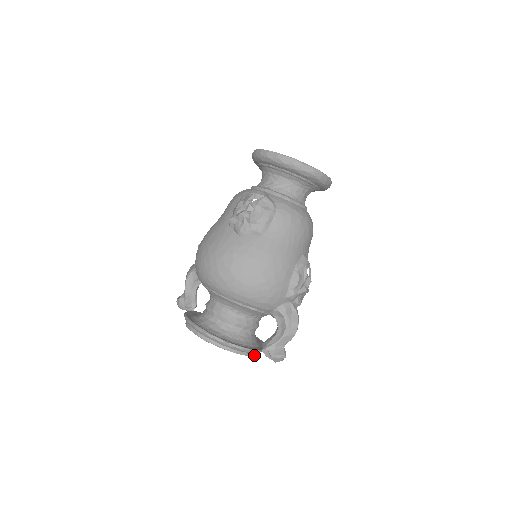
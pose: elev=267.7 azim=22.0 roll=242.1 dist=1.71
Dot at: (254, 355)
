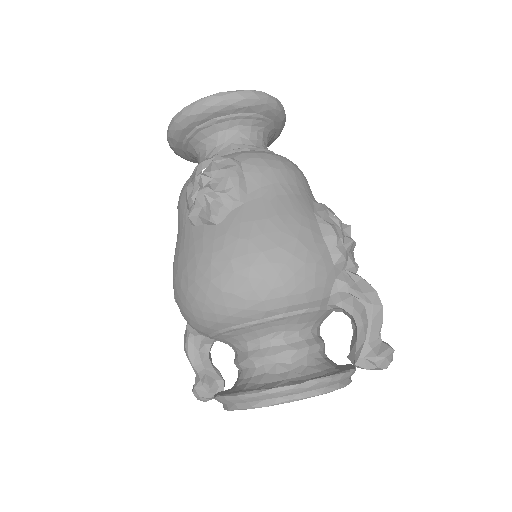
Dot at: (348, 383)
